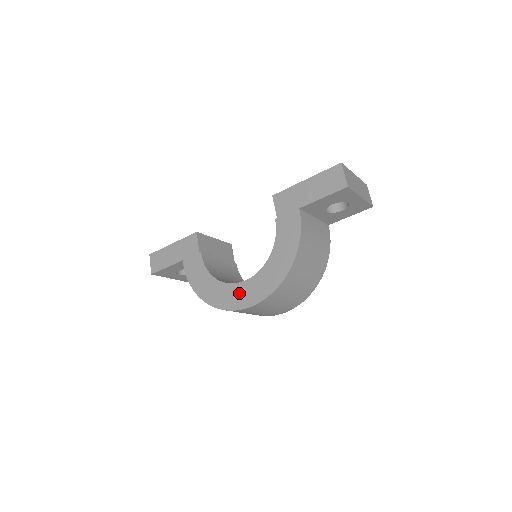
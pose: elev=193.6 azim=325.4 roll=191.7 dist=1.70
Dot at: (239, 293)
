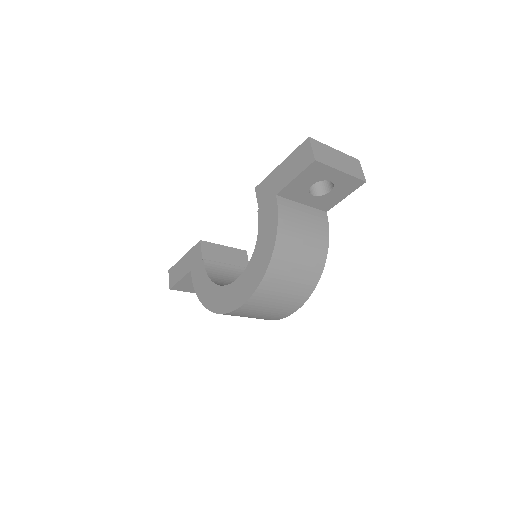
Dot at: (231, 294)
